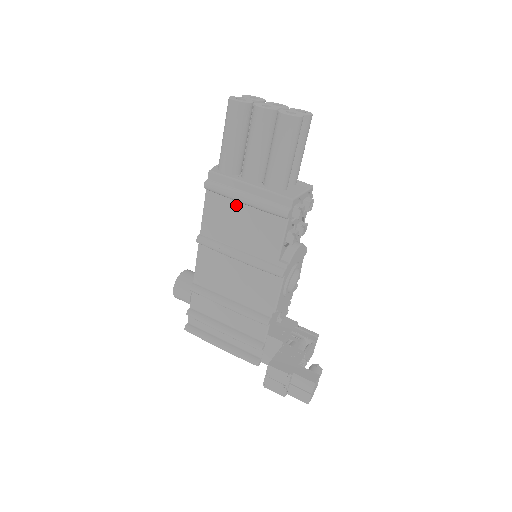
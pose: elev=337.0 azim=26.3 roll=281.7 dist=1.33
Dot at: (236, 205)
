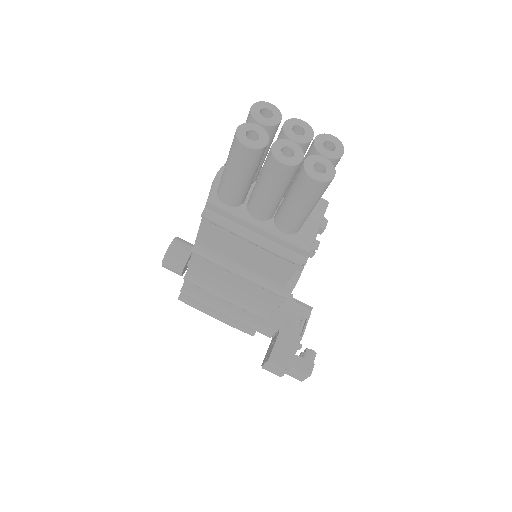
Dot at: occluded
